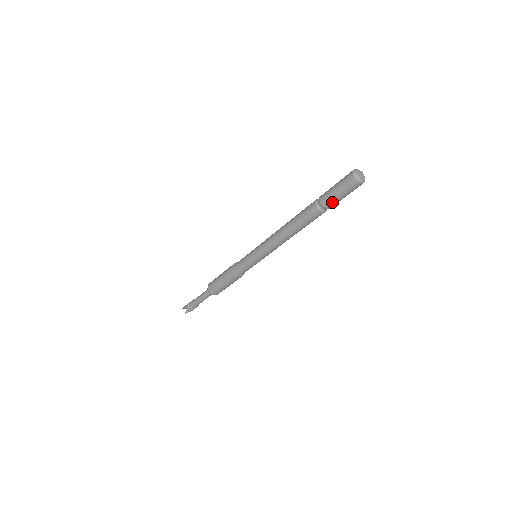
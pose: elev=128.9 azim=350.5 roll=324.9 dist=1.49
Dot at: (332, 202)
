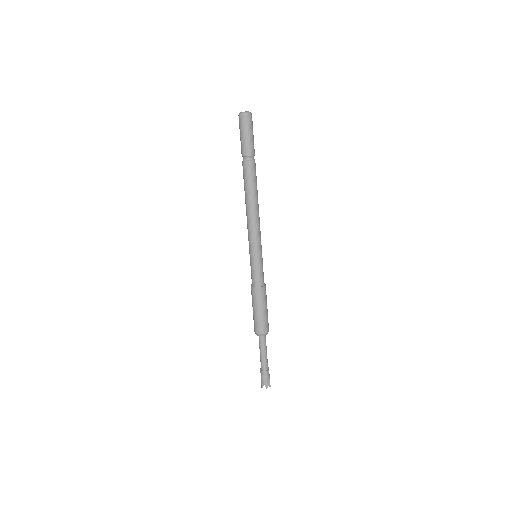
Dot at: (249, 146)
